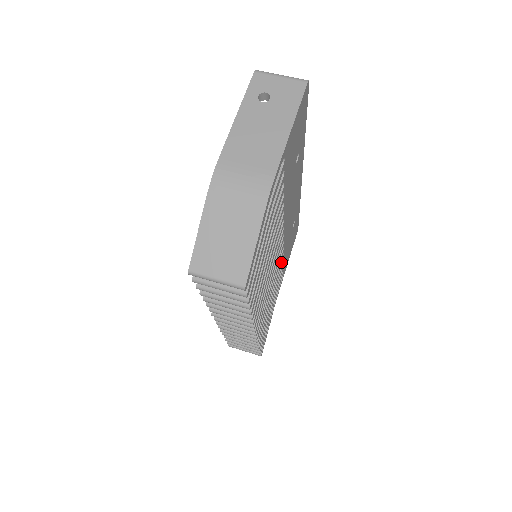
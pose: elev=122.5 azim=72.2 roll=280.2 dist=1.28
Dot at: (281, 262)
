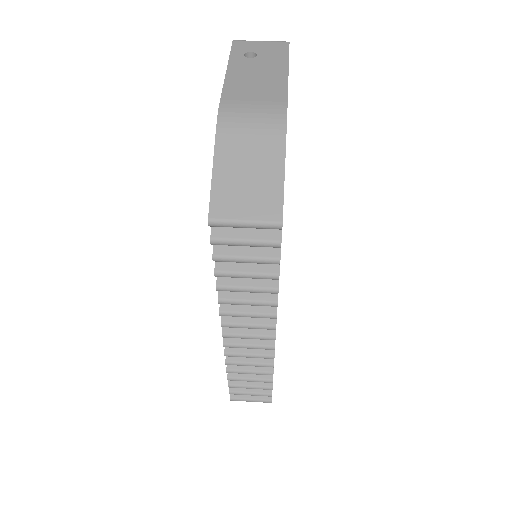
Dot at: occluded
